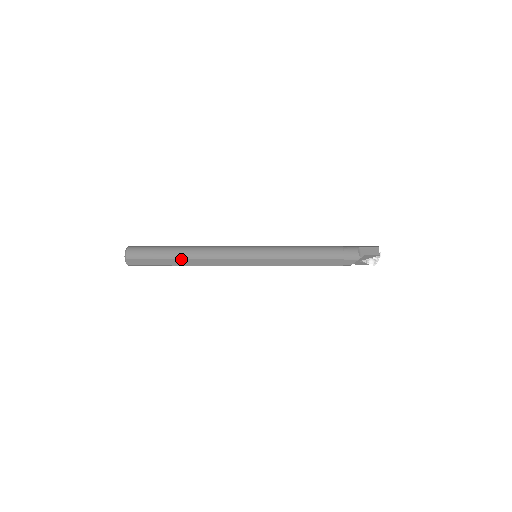
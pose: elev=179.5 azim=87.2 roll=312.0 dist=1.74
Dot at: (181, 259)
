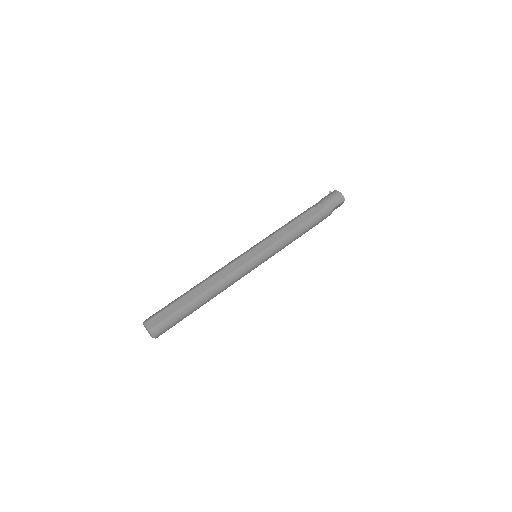
Dot at: occluded
